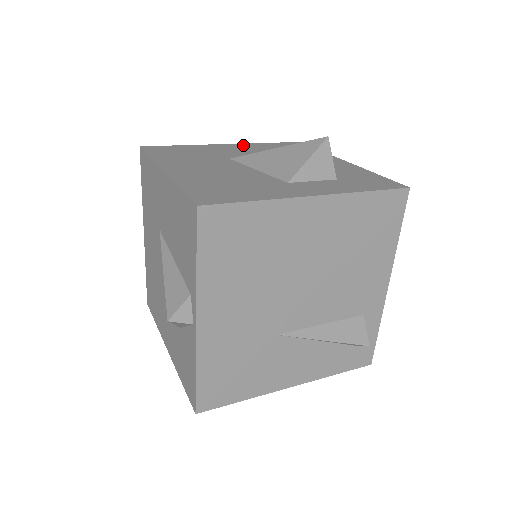
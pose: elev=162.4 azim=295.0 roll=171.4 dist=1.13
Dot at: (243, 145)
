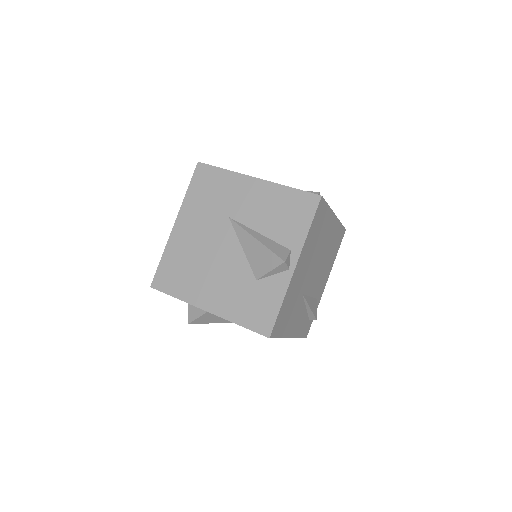
Dot at: occluded
